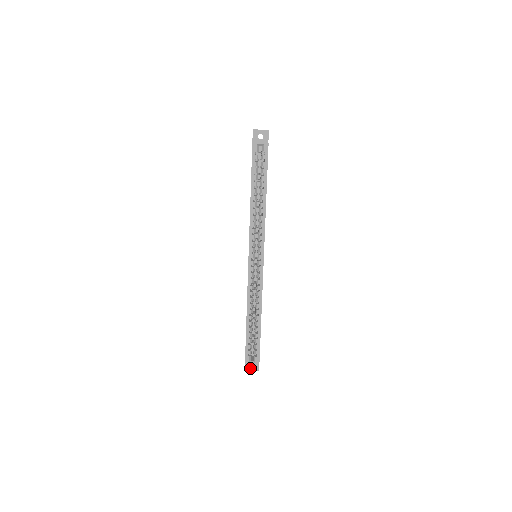
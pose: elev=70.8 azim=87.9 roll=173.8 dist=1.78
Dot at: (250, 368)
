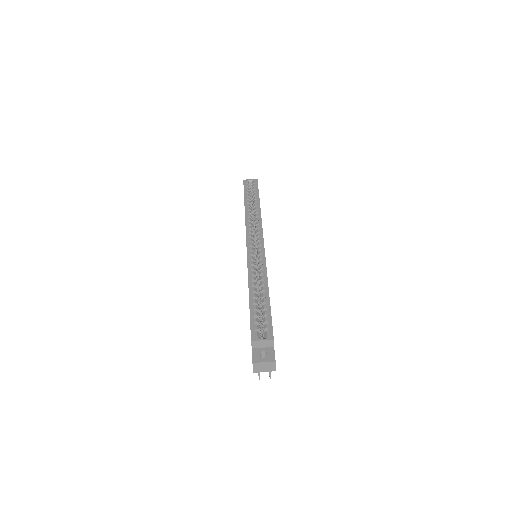
Dot at: (261, 358)
